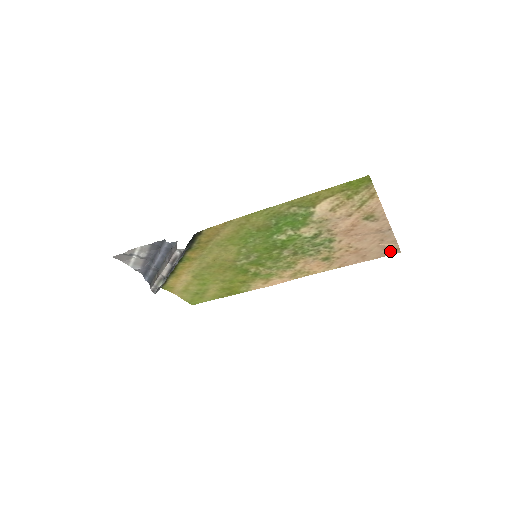
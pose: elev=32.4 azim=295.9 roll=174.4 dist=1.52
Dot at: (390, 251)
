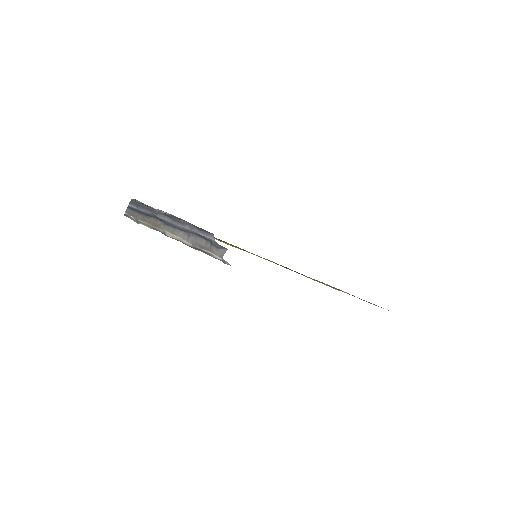
Dot at: occluded
